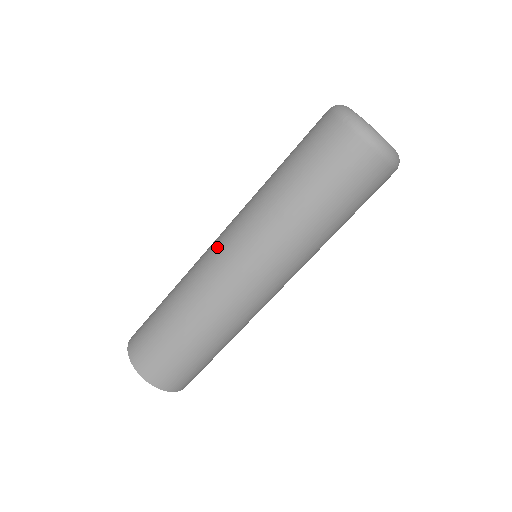
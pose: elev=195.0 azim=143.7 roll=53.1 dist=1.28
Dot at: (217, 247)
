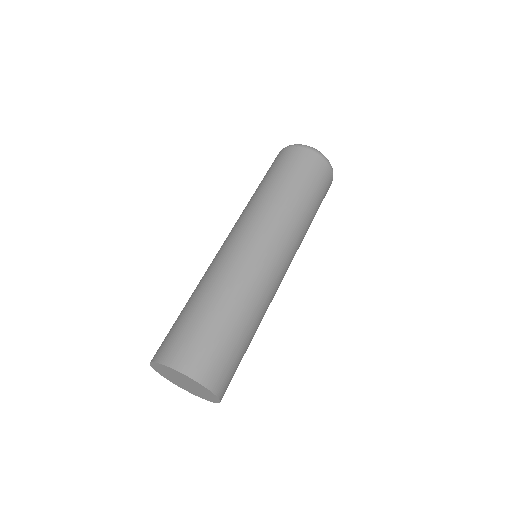
Dot at: (229, 241)
